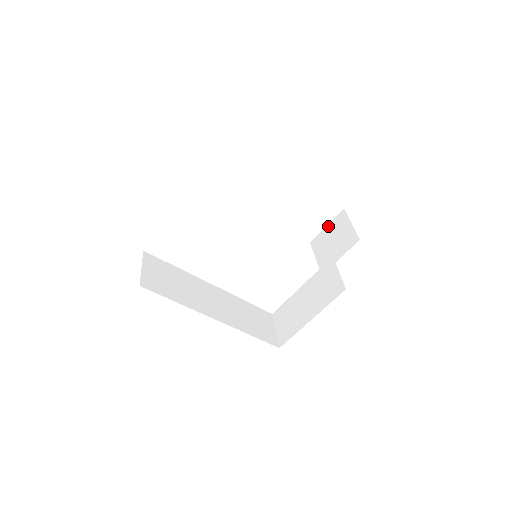
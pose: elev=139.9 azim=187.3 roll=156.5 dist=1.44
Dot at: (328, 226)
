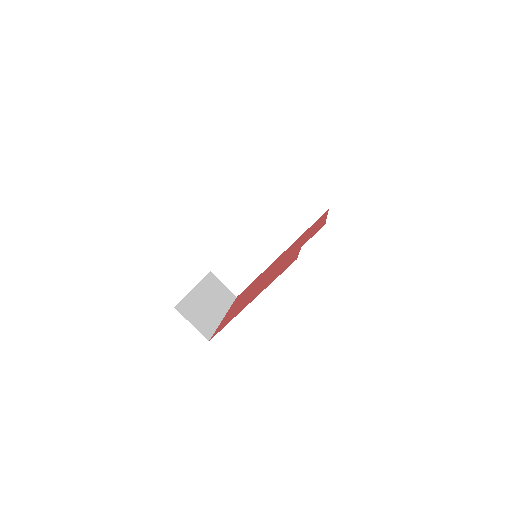
Dot at: occluded
